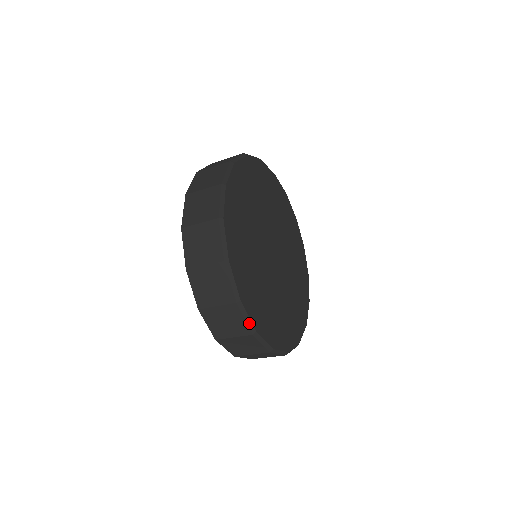
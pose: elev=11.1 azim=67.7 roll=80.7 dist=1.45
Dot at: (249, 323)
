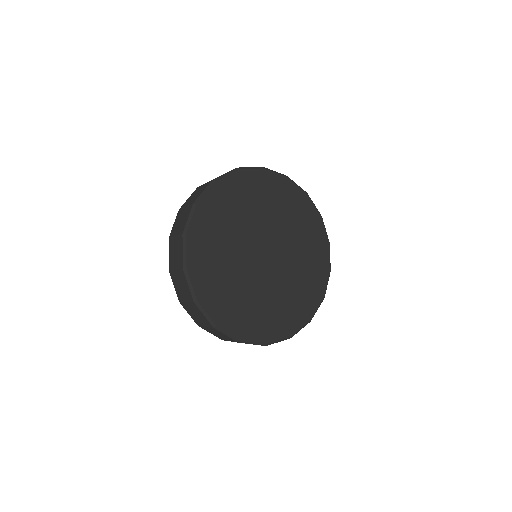
Dot at: (208, 318)
